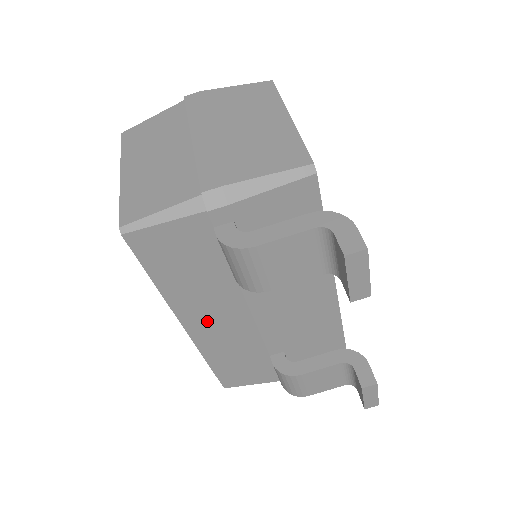
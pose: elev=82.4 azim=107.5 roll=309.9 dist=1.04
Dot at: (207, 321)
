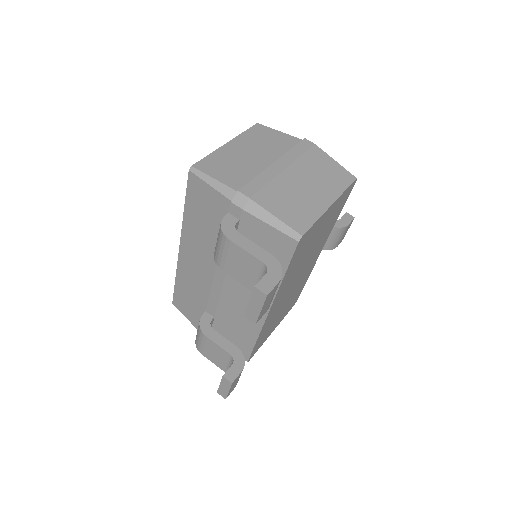
Dot at: (192, 256)
